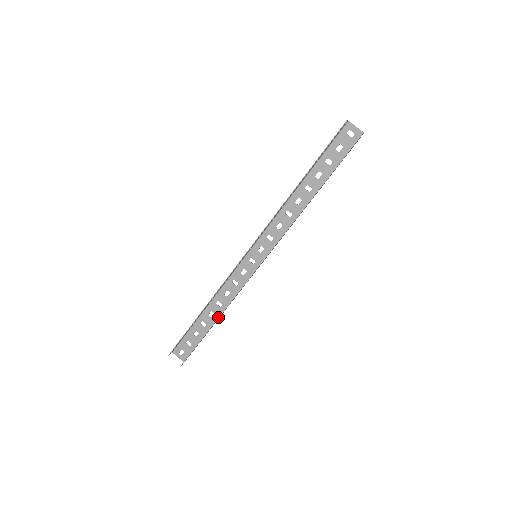
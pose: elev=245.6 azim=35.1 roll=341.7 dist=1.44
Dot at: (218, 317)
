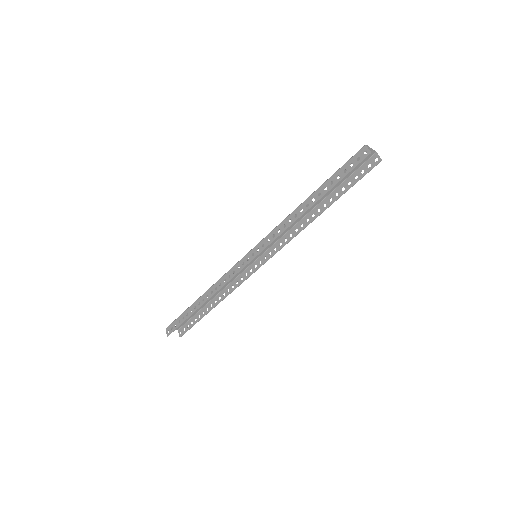
Dot at: occluded
